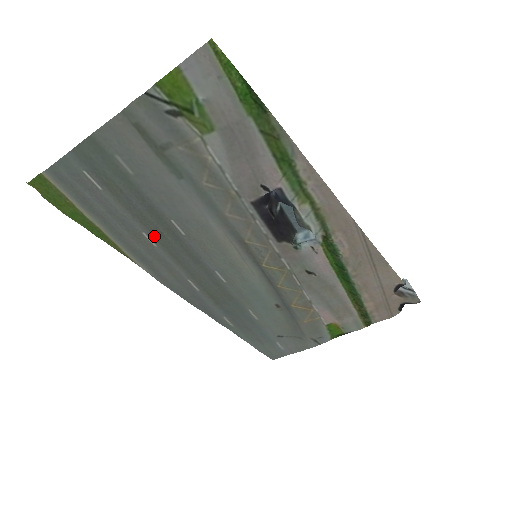
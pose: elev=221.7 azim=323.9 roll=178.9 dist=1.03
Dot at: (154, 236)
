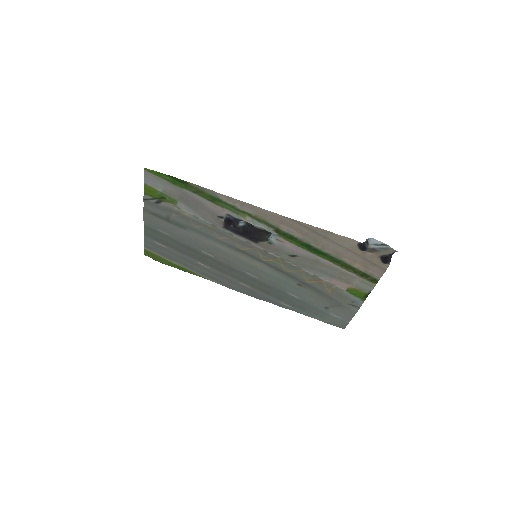
Dot at: (203, 262)
